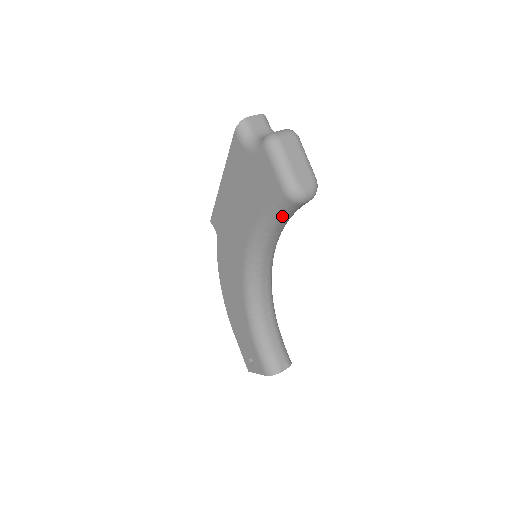
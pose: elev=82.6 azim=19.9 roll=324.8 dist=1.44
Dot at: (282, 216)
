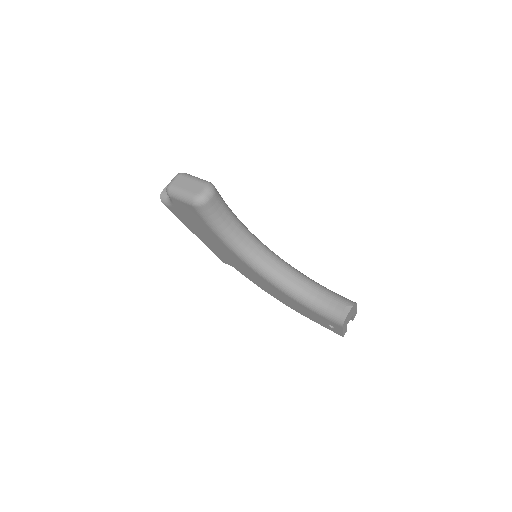
Dot at: (216, 219)
